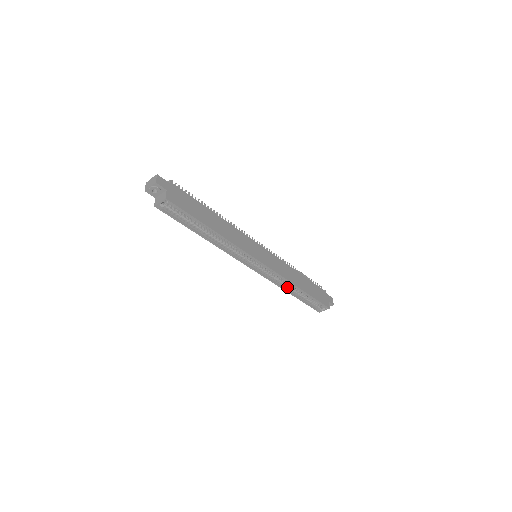
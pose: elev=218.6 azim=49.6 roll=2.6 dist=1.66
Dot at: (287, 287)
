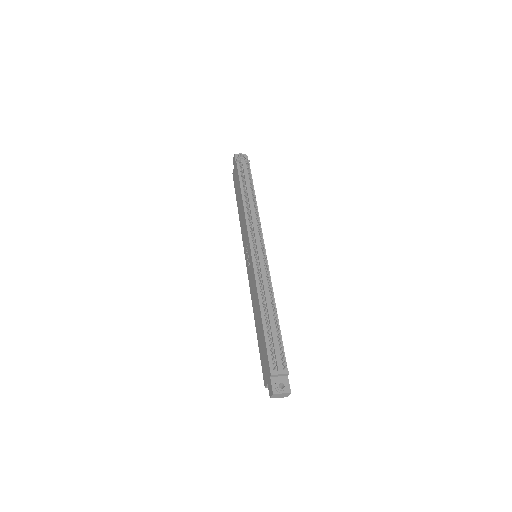
Dot at: occluded
